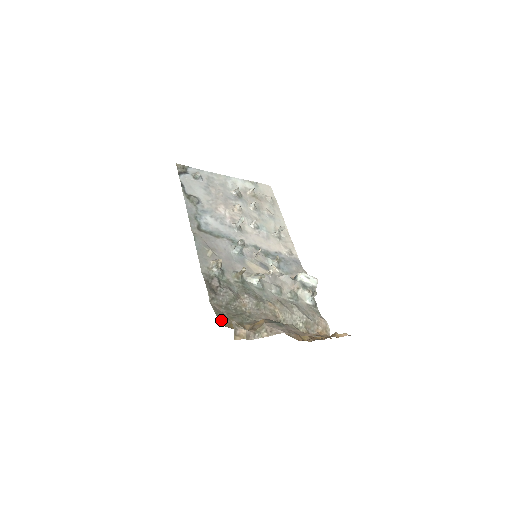
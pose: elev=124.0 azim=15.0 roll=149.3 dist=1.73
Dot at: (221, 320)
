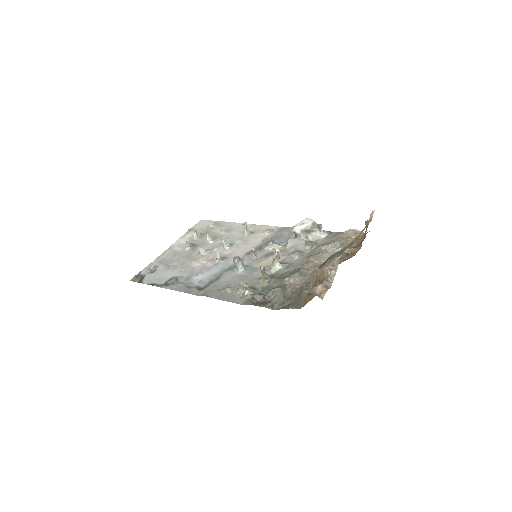
Dot at: (297, 307)
